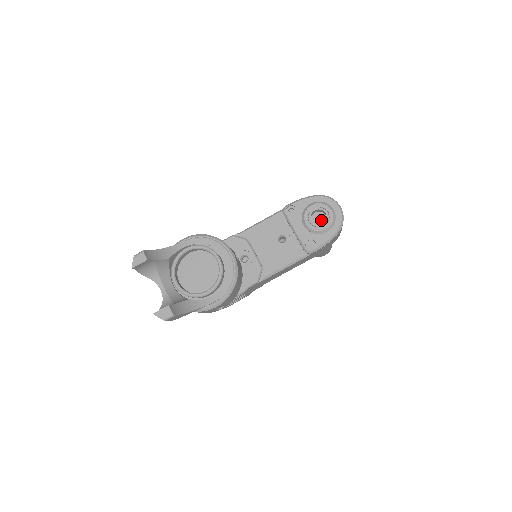
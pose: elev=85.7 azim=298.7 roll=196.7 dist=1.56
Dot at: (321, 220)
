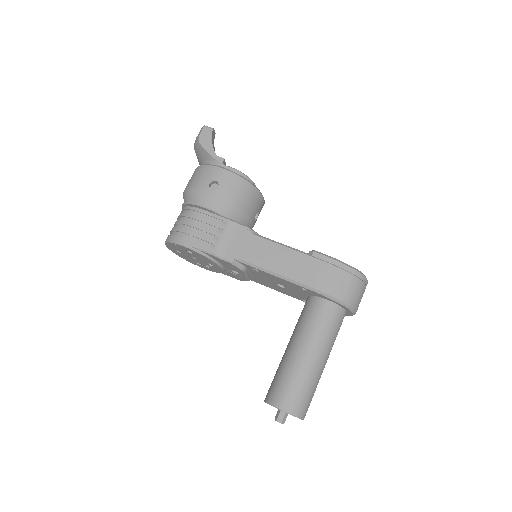
Dot at: occluded
